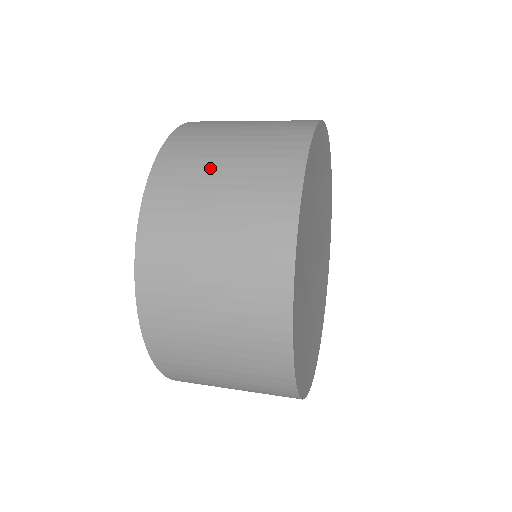
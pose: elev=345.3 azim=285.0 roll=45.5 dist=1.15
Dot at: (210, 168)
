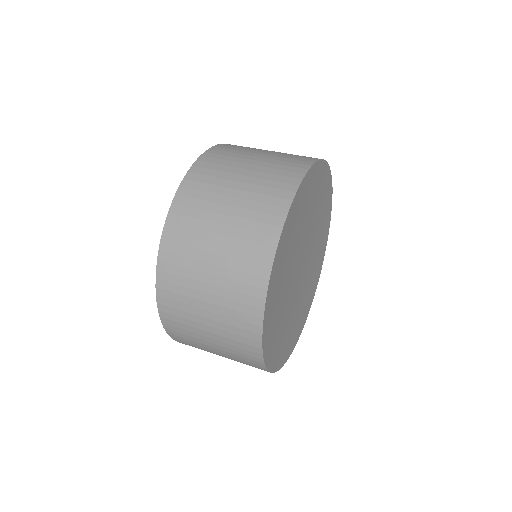
Dot at: (207, 232)
